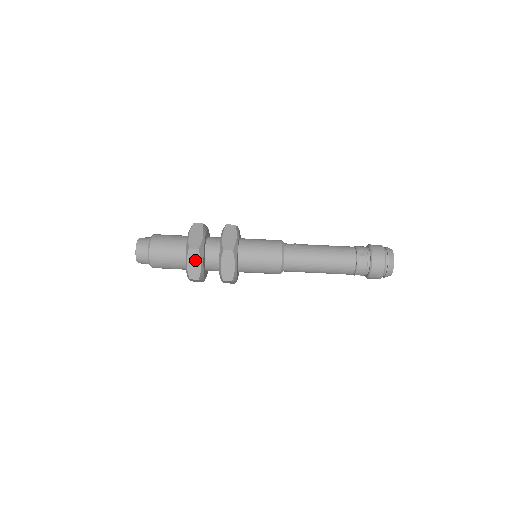
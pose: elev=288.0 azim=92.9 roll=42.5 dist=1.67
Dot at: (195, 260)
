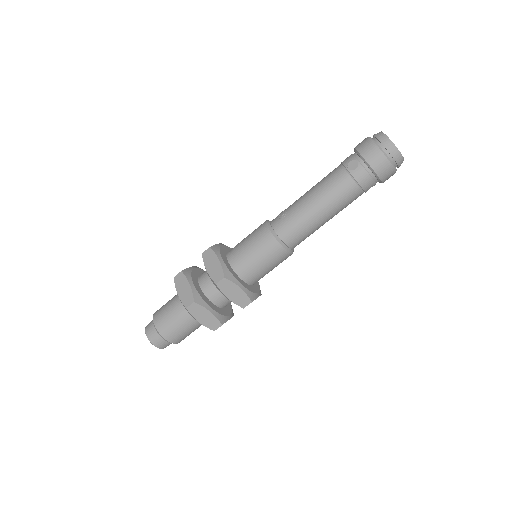
Dot at: (201, 313)
